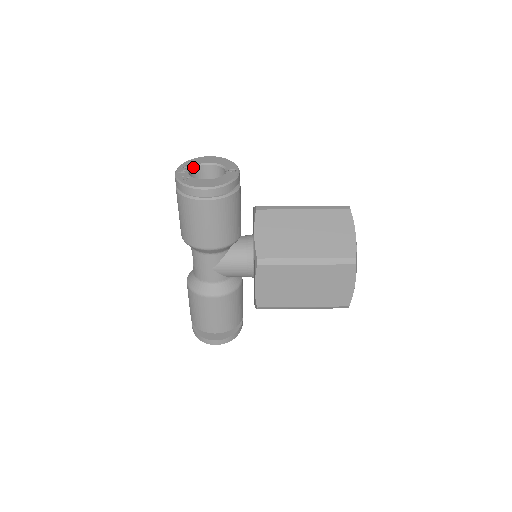
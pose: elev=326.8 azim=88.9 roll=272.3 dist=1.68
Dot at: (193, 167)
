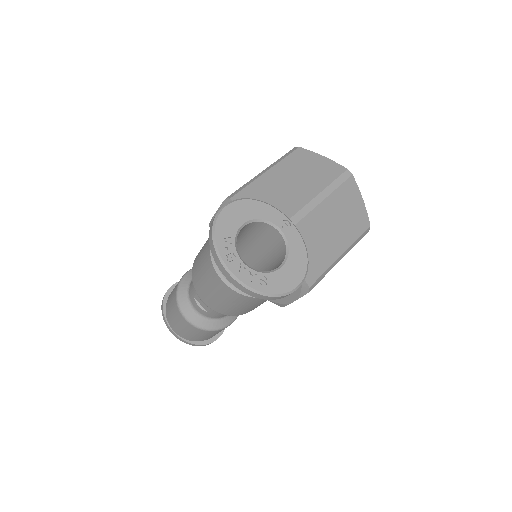
Dot at: (236, 246)
